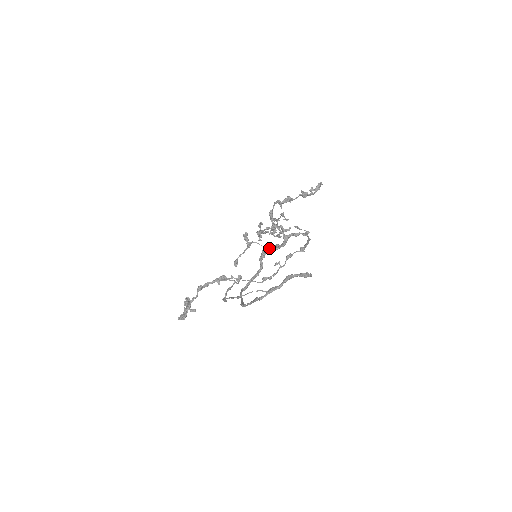
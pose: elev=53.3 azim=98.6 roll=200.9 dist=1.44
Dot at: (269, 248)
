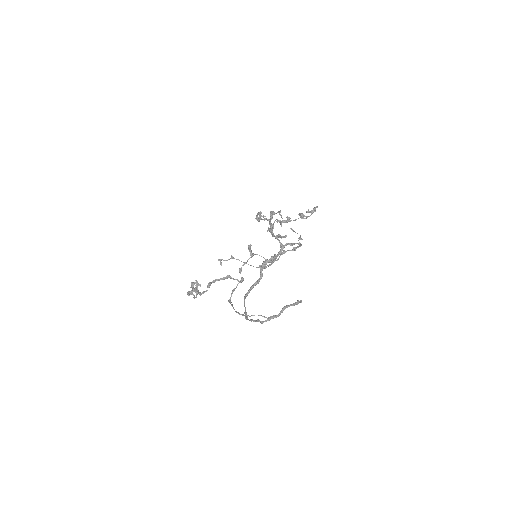
Dot at: (268, 260)
